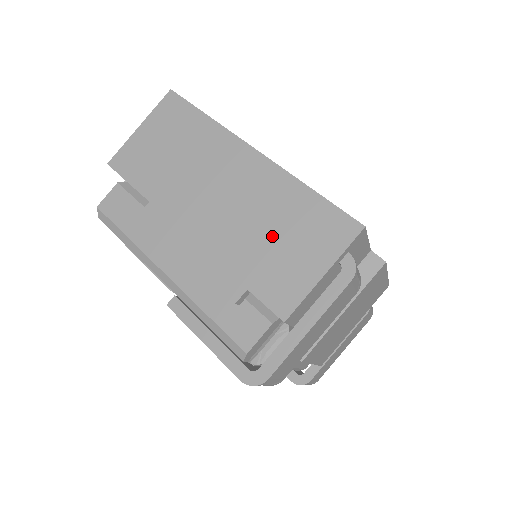
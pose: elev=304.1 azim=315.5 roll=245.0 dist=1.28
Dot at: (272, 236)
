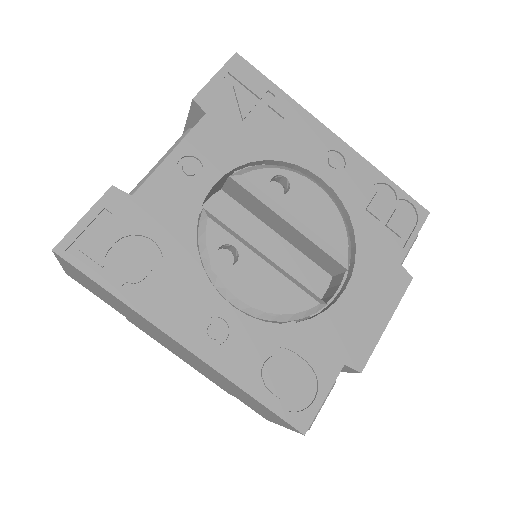
Dot at: occluded
